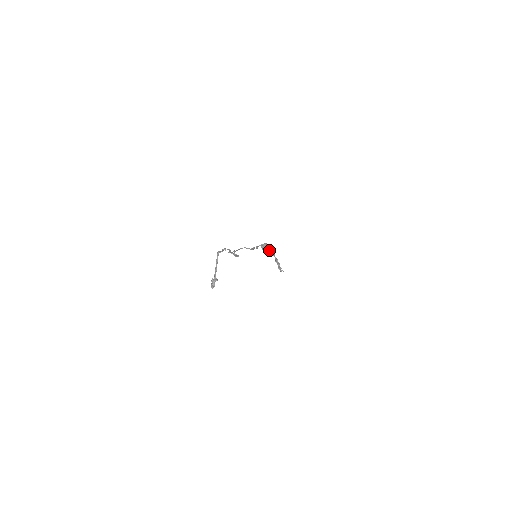
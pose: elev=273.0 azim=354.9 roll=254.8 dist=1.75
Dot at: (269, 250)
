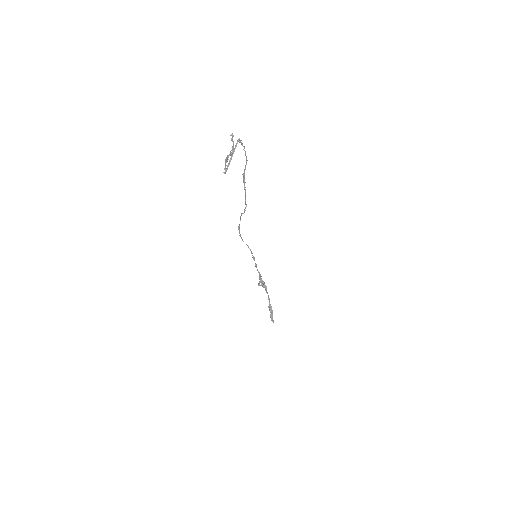
Dot at: (265, 290)
